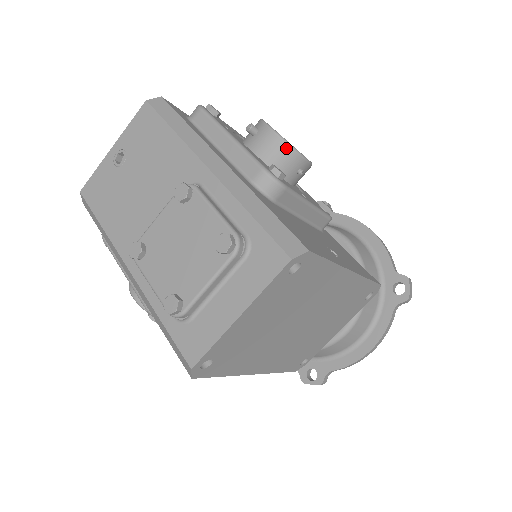
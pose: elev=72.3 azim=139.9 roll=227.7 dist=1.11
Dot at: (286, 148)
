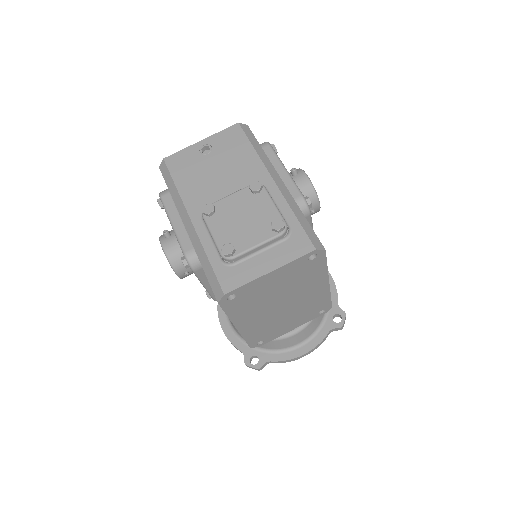
Dot at: (312, 192)
